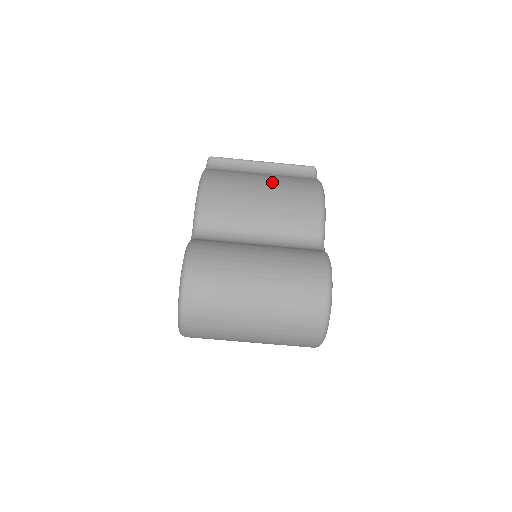
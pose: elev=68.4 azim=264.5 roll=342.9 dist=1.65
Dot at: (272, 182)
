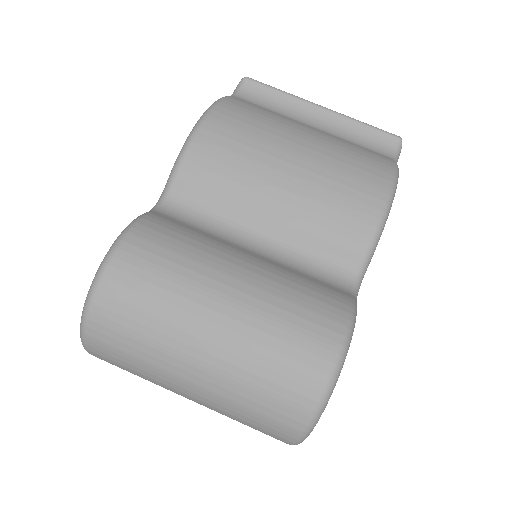
Dot at: (316, 148)
